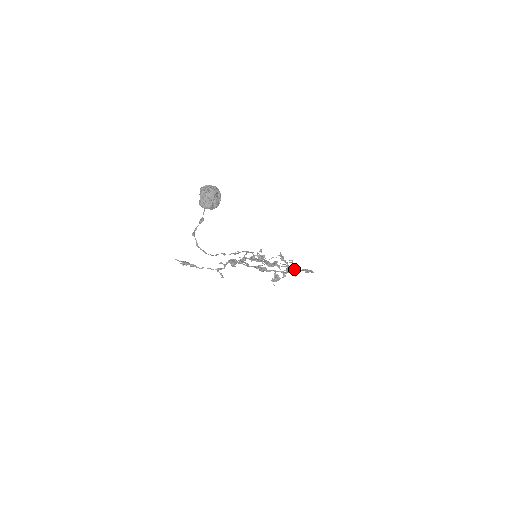
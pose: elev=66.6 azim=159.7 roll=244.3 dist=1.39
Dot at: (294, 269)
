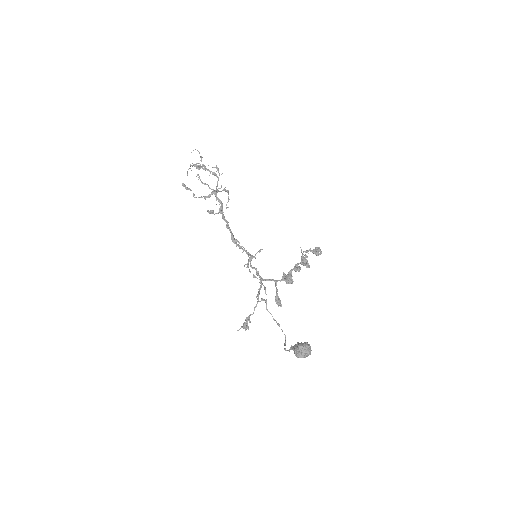
Dot at: (307, 257)
